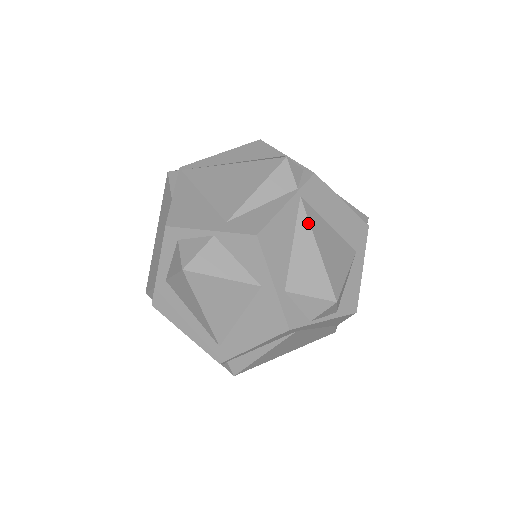
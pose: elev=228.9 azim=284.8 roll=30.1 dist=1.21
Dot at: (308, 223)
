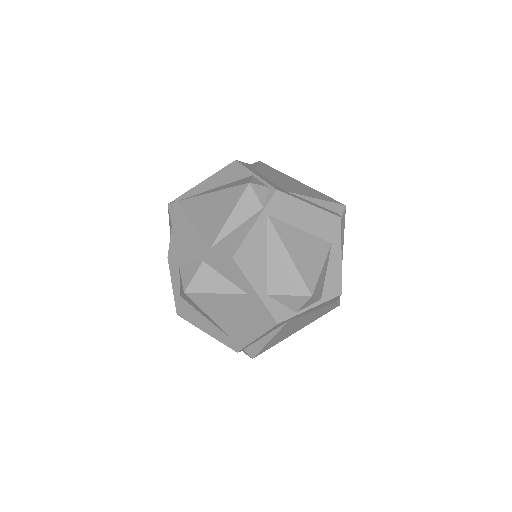
Dot at: (277, 235)
